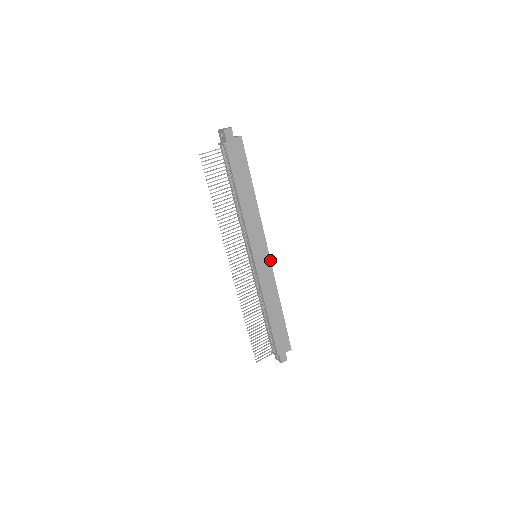
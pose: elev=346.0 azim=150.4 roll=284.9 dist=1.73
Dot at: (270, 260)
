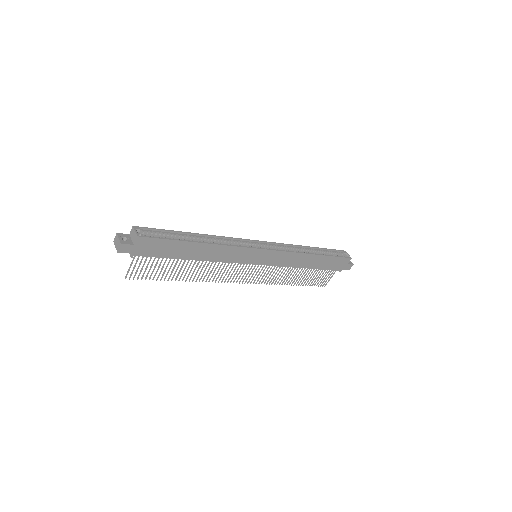
Dot at: (272, 250)
